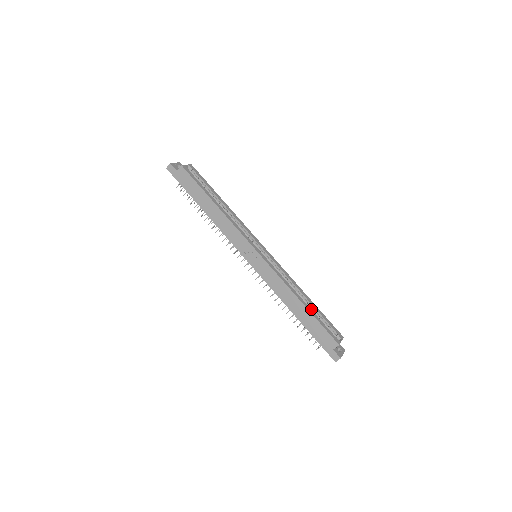
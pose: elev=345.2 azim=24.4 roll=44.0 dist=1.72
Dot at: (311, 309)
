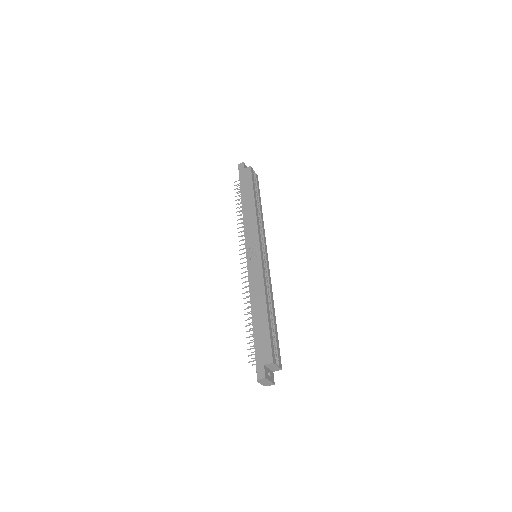
Dot at: occluded
